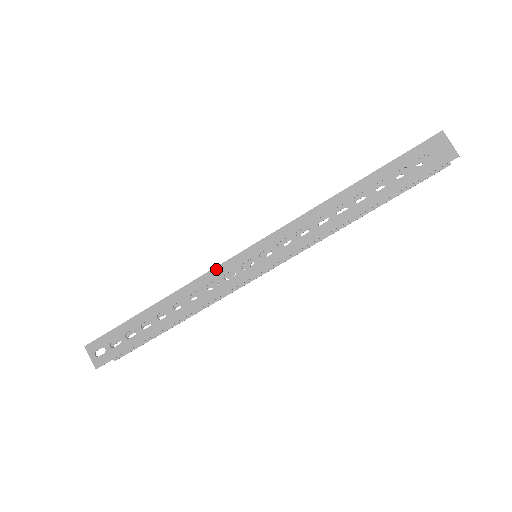
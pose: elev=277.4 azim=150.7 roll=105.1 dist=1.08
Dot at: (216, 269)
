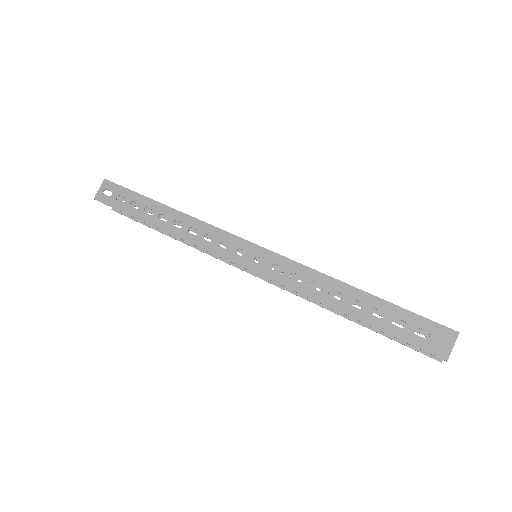
Dot at: (223, 232)
